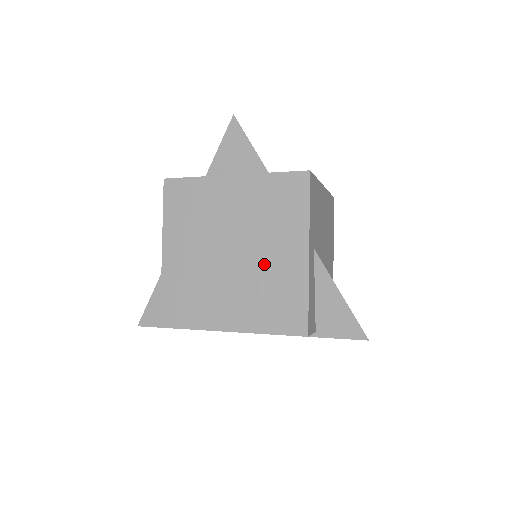
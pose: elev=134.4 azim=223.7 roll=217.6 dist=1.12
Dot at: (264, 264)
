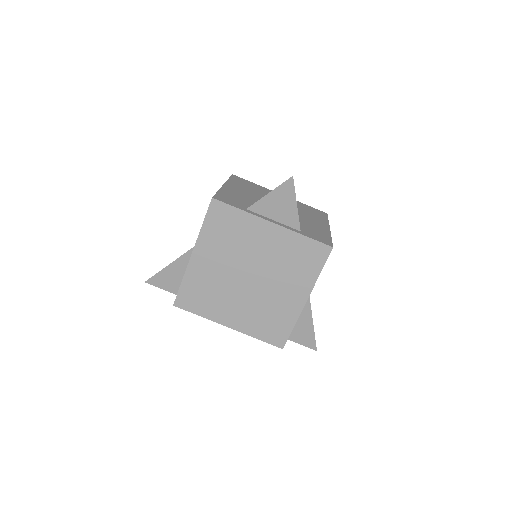
Dot at: (271, 295)
